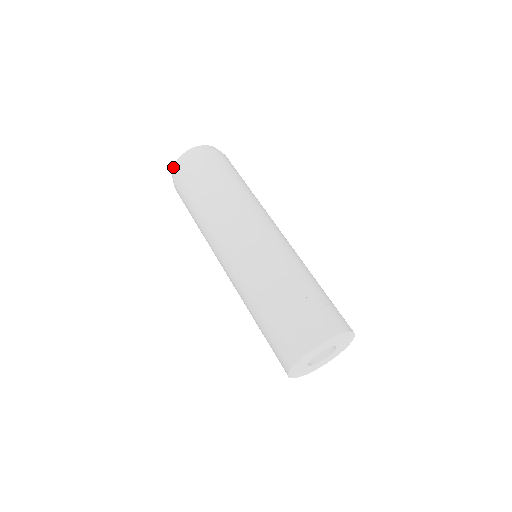
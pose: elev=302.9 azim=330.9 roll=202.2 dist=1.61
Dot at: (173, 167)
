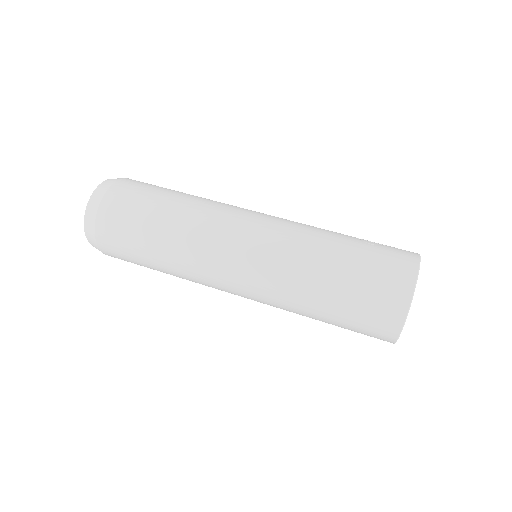
Dot at: (86, 209)
